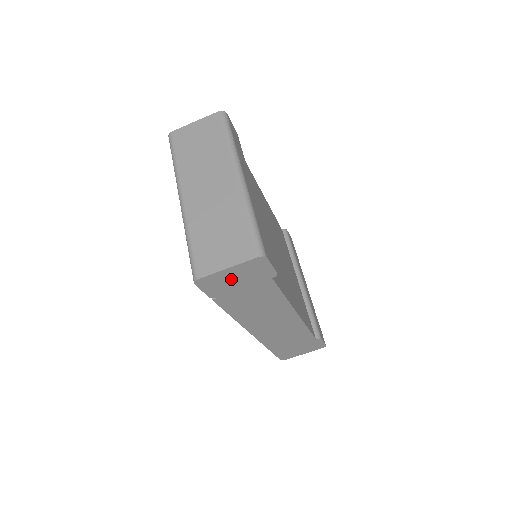
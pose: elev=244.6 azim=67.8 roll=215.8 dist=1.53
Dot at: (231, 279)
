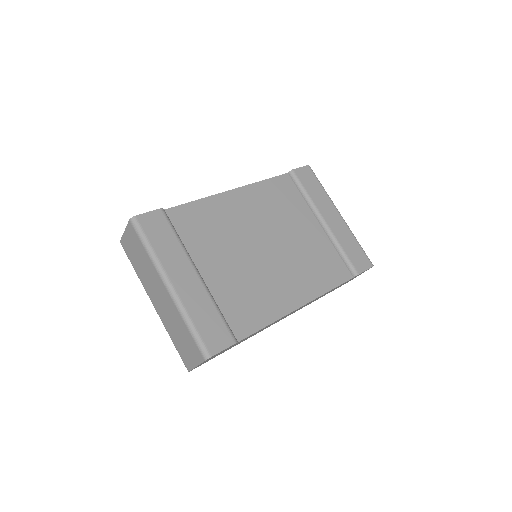
Dot at: occluded
